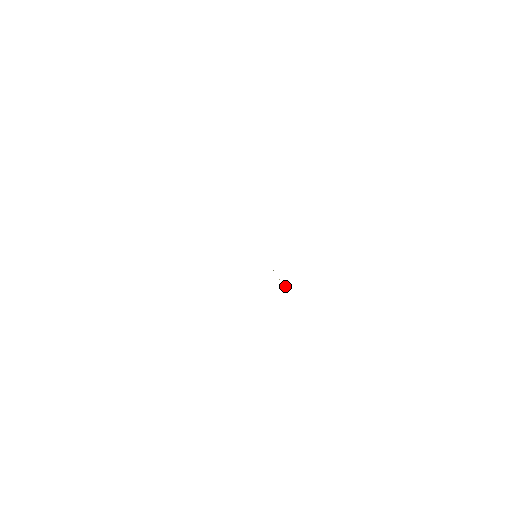
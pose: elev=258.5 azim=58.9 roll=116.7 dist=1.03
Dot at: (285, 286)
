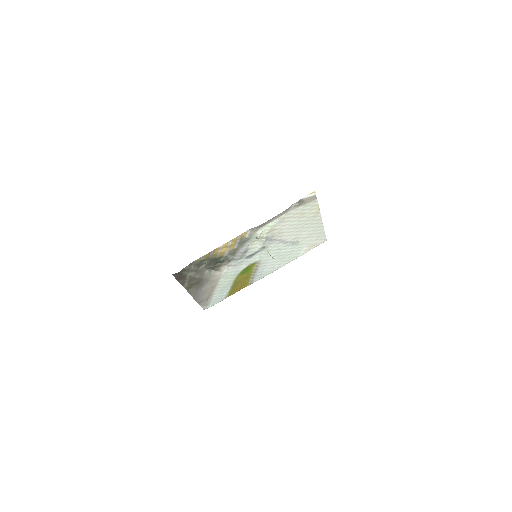
Dot at: (271, 256)
